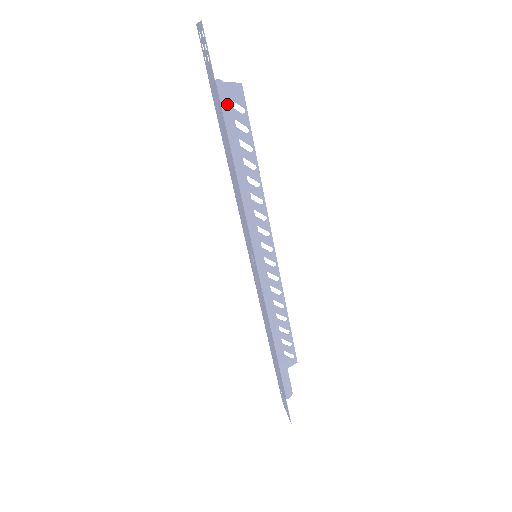
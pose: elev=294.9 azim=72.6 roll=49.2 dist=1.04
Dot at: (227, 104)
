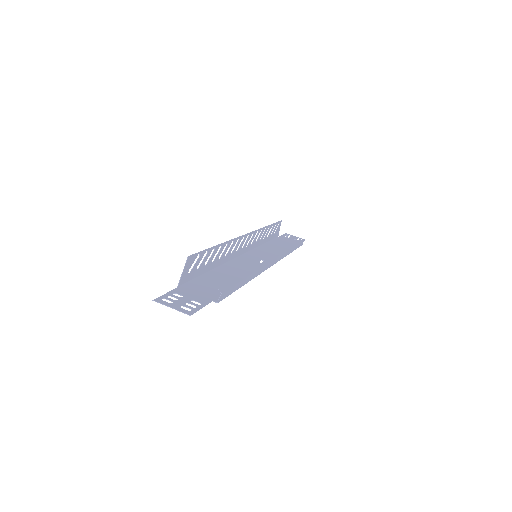
Dot at: (227, 292)
